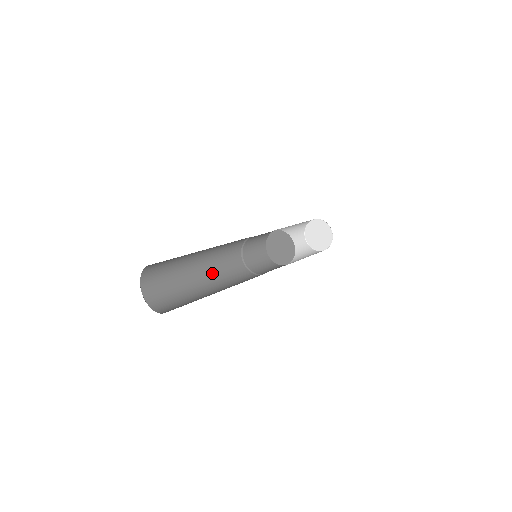
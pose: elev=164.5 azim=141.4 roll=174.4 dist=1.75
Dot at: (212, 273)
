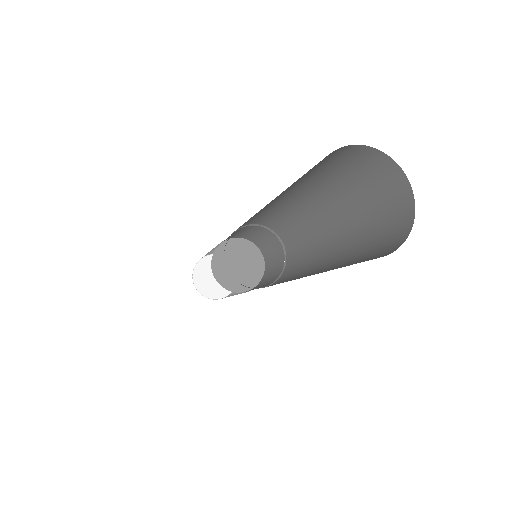
Dot at: occluded
